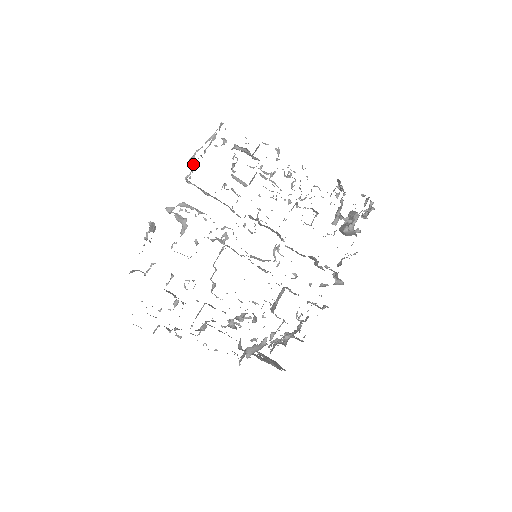
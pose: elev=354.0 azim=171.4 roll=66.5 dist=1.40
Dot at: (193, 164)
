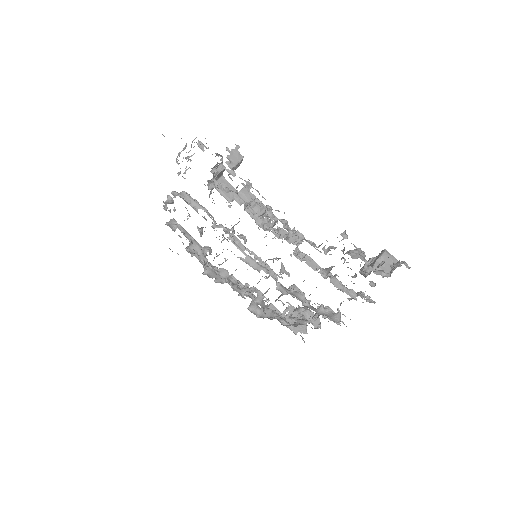
Dot at: occluded
